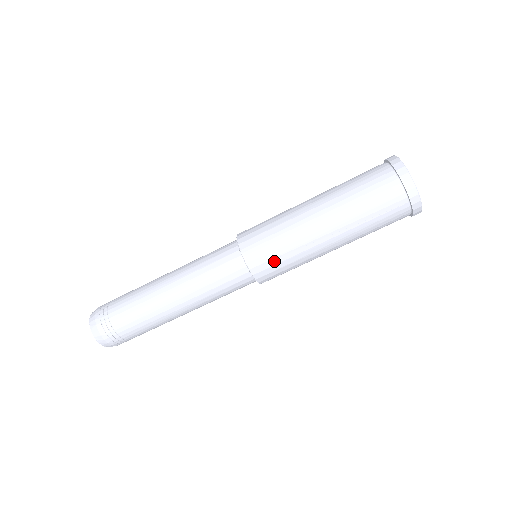
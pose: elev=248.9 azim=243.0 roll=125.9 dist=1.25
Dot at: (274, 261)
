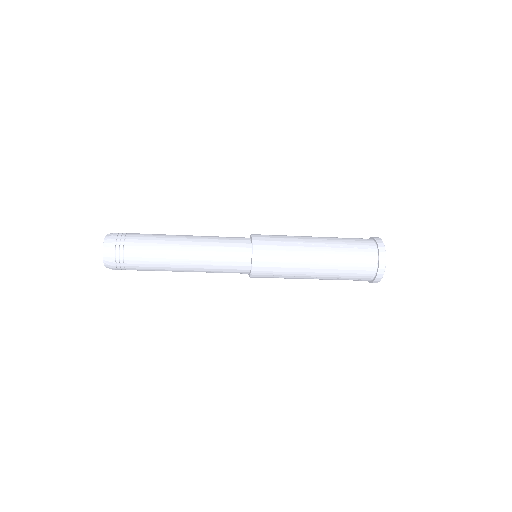
Dot at: occluded
